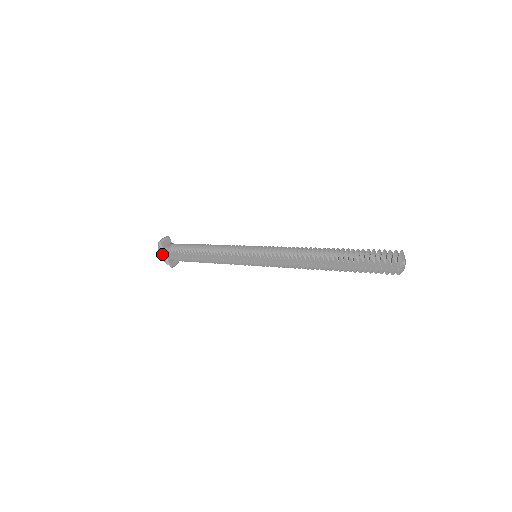
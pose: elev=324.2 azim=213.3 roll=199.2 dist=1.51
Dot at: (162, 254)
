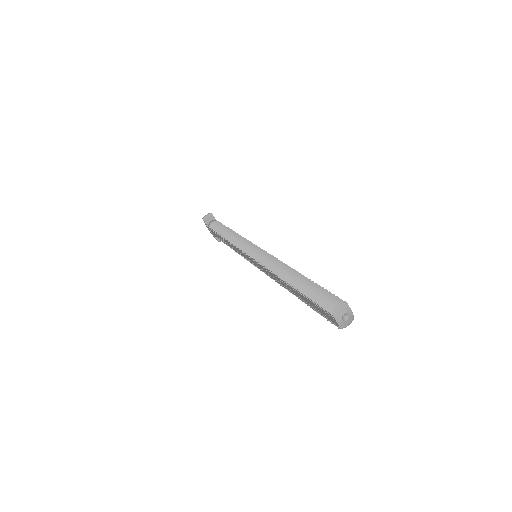
Dot at: (209, 229)
